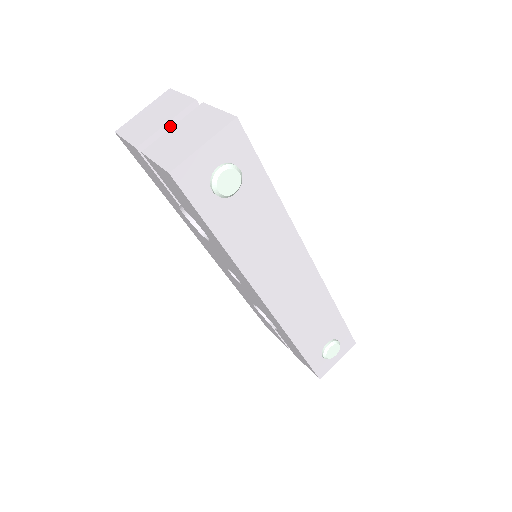
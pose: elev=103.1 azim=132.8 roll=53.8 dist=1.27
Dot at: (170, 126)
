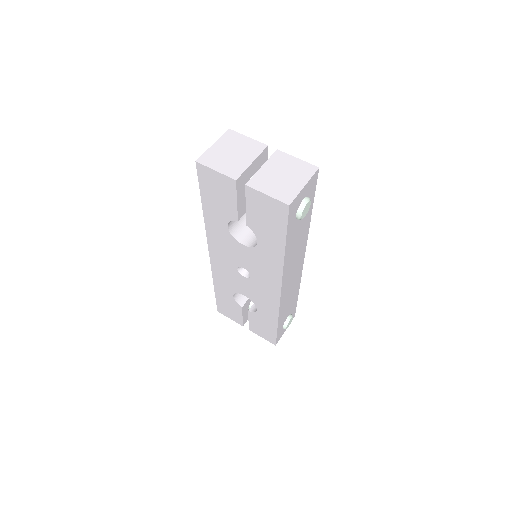
Dot at: (253, 164)
